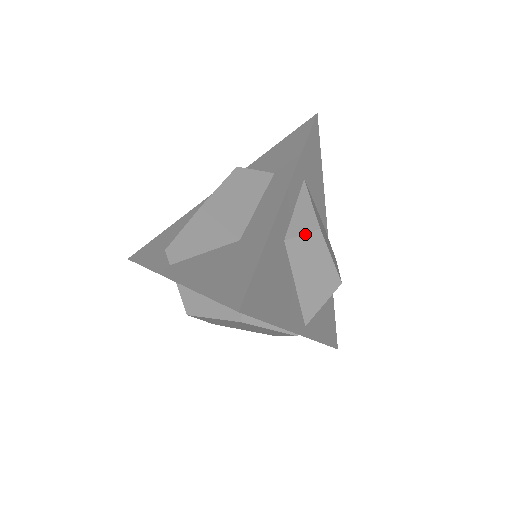
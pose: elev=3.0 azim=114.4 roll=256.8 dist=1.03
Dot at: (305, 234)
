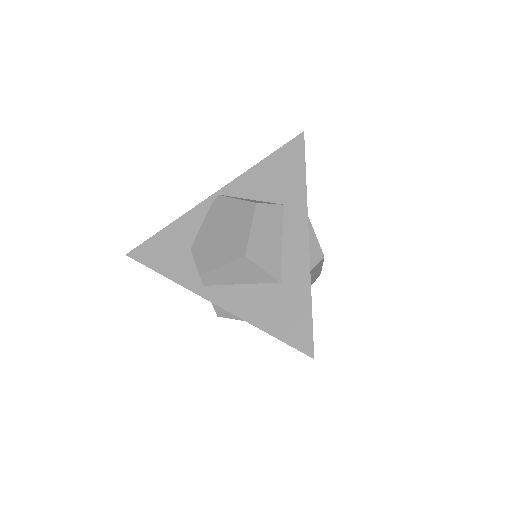
Dot at: (317, 264)
